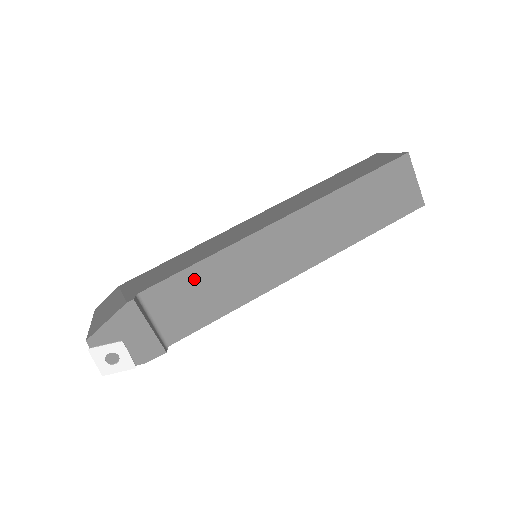
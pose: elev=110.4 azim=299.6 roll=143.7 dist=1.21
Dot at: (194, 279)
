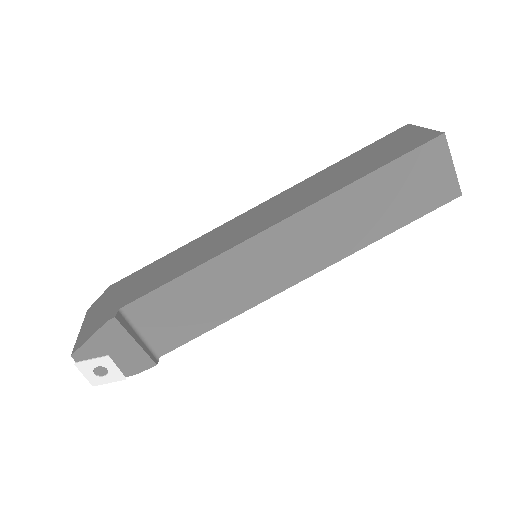
Dot at: (182, 291)
